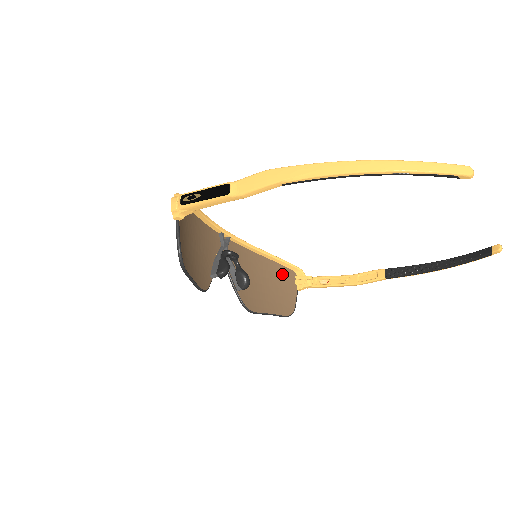
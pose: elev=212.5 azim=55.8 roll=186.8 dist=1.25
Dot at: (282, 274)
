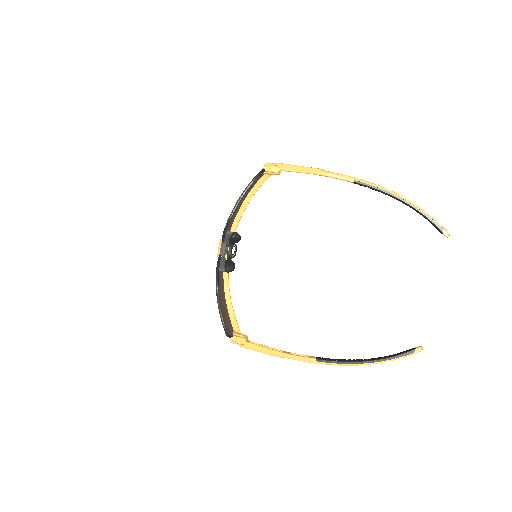
Dot at: (228, 318)
